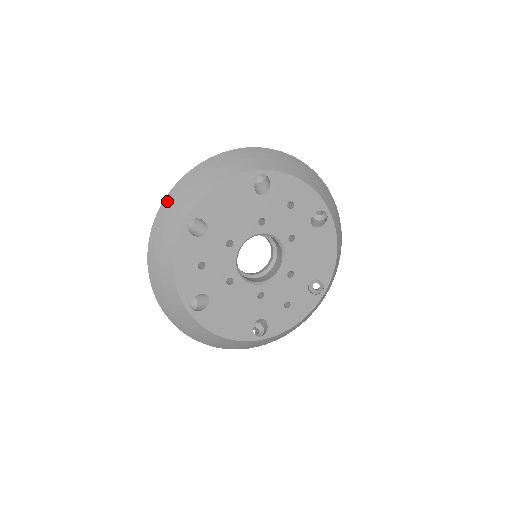
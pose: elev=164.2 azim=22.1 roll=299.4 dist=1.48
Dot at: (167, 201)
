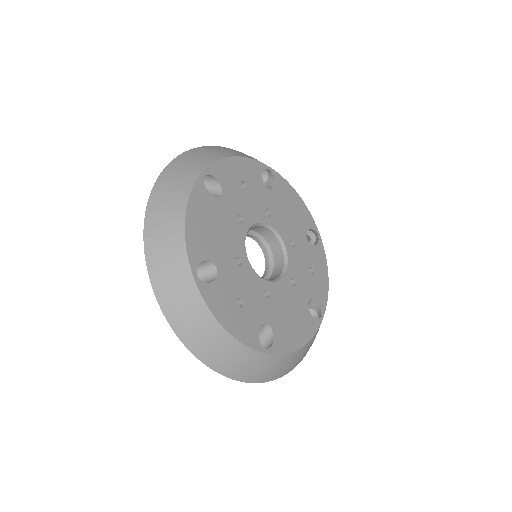
Dot at: (154, 278)
